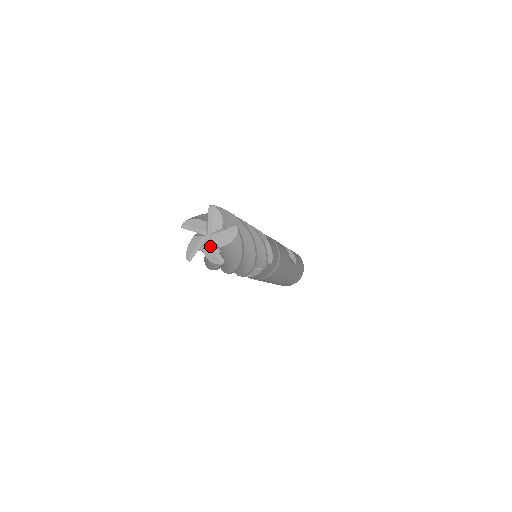
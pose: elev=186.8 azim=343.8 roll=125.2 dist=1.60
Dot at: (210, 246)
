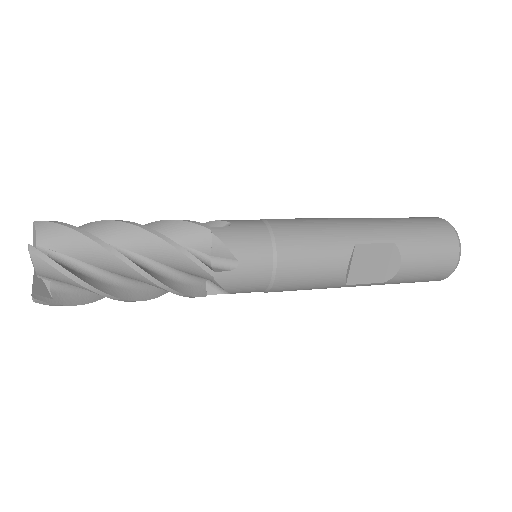
Dot at: occluded
